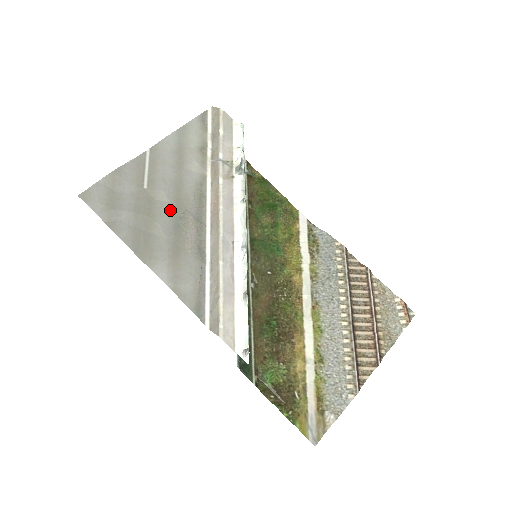
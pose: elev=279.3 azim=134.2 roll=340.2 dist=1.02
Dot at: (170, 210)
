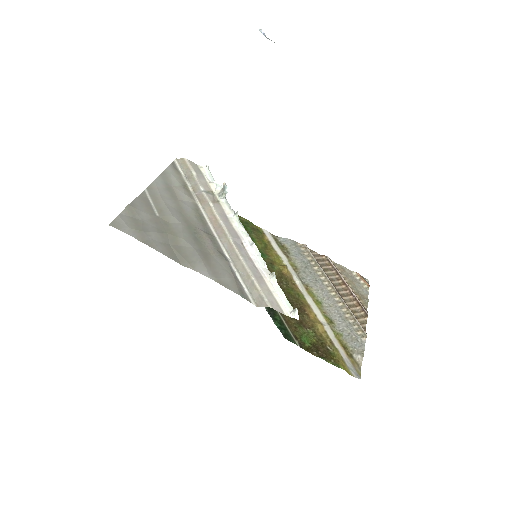
Dot at: (185, 228)
